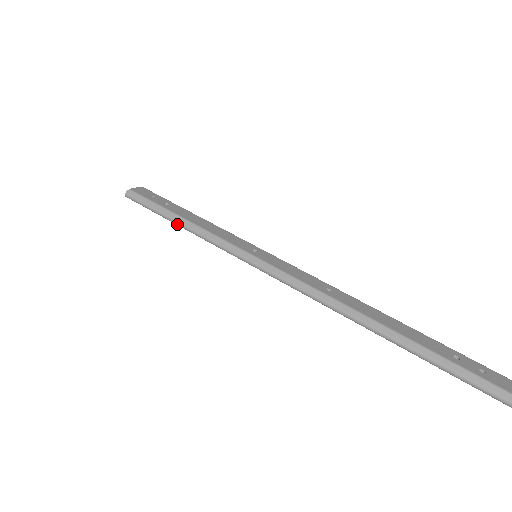
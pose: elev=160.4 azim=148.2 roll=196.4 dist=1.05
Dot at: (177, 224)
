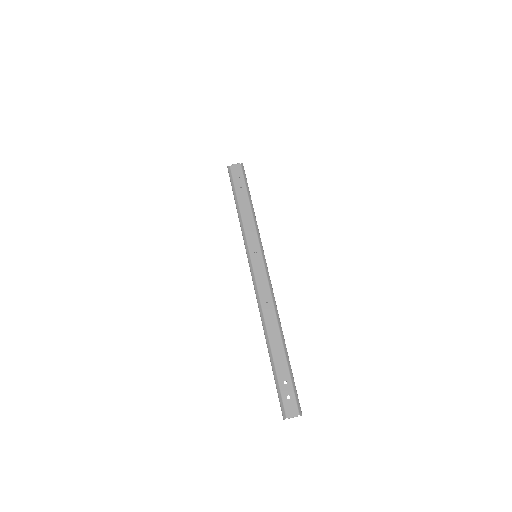
Dot at: (236, 207)
